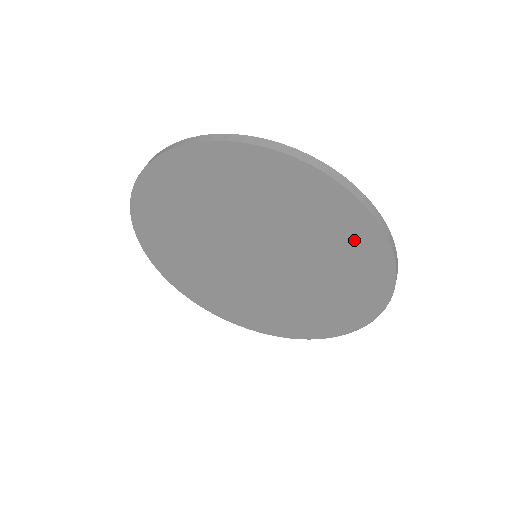
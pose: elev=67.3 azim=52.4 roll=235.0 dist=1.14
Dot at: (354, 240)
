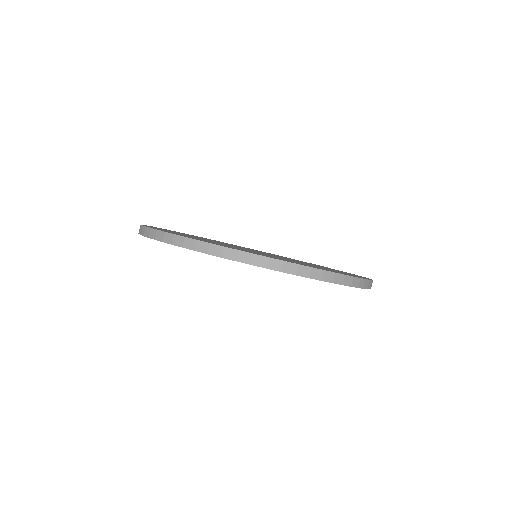
Dot at: occluded
